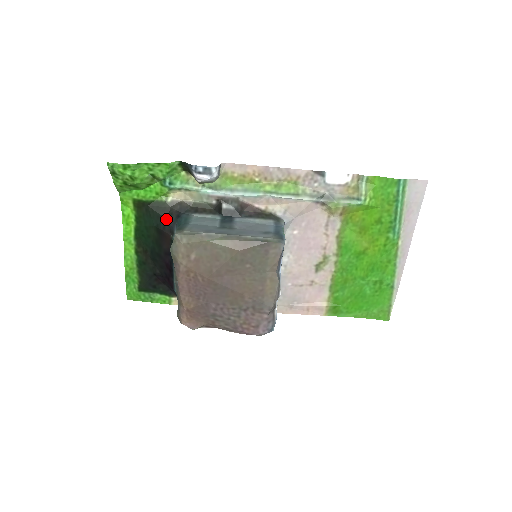
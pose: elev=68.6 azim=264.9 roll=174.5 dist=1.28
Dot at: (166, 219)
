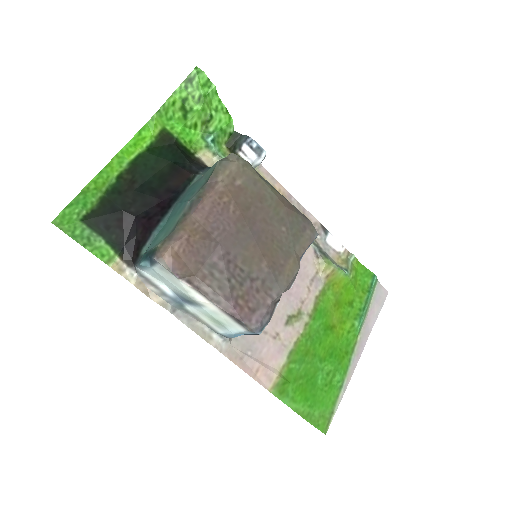
Dot at: (189, 163)
